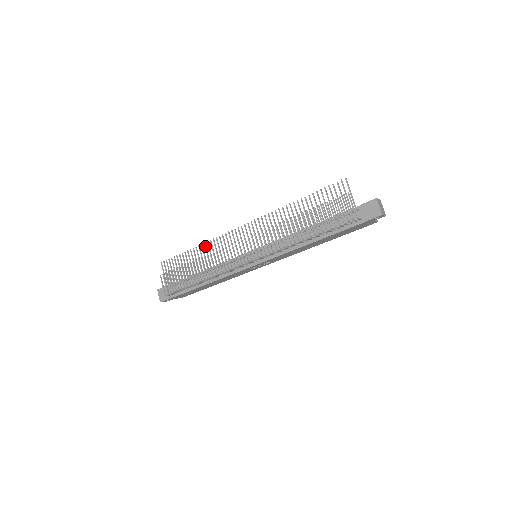
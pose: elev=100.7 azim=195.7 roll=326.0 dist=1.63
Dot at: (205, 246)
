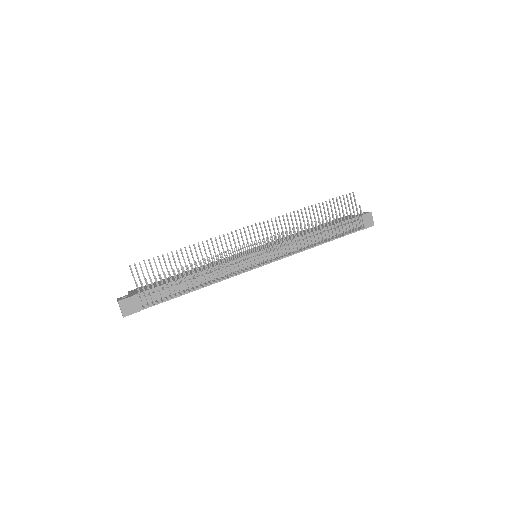
Dot at: occluded
